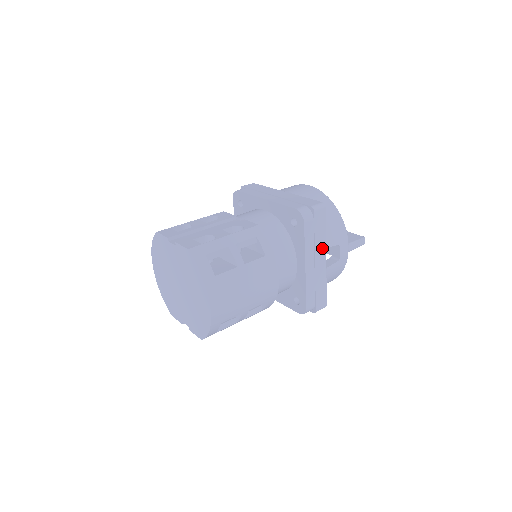
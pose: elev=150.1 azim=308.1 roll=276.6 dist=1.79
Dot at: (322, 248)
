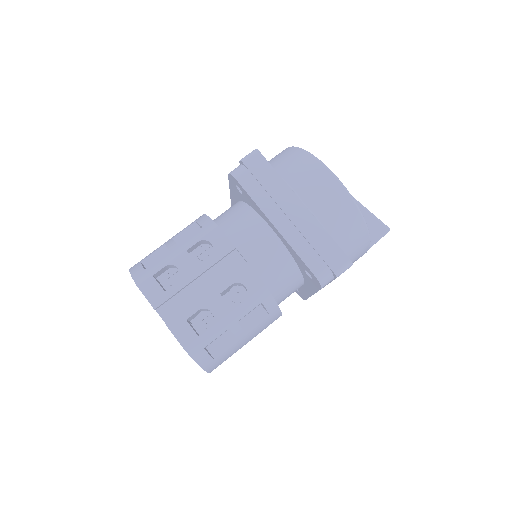
Dot at: occluded
